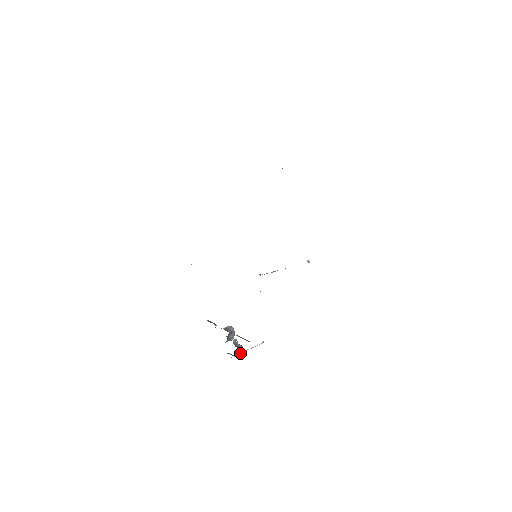
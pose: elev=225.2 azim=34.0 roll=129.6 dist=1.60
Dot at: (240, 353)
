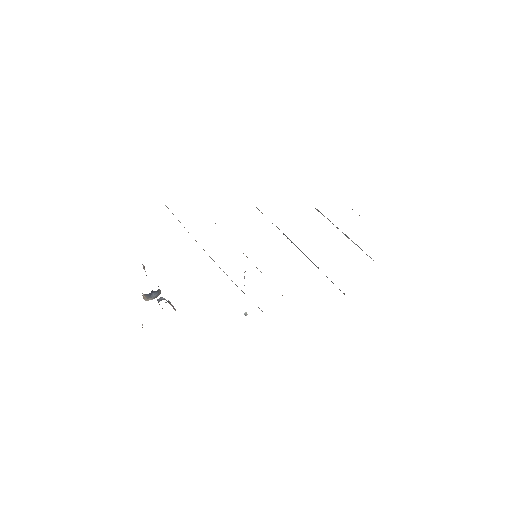
Dot at: occluded
